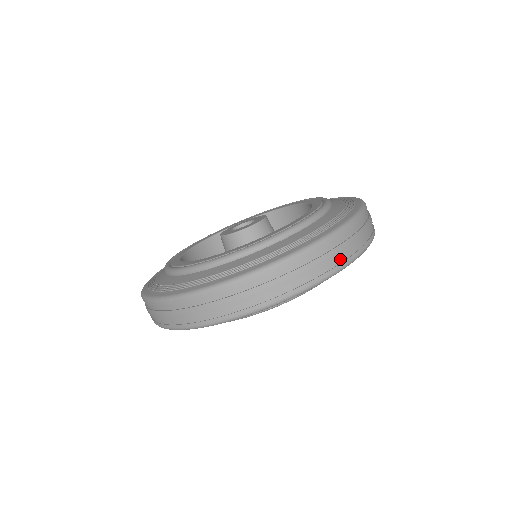
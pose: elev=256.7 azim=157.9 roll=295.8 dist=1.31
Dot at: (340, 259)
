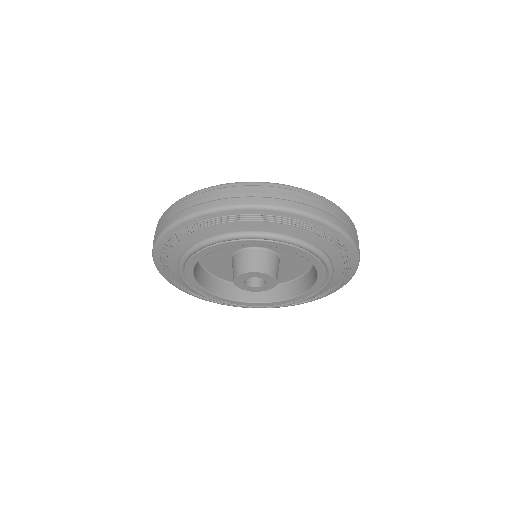
Dot at: (230, 200)
